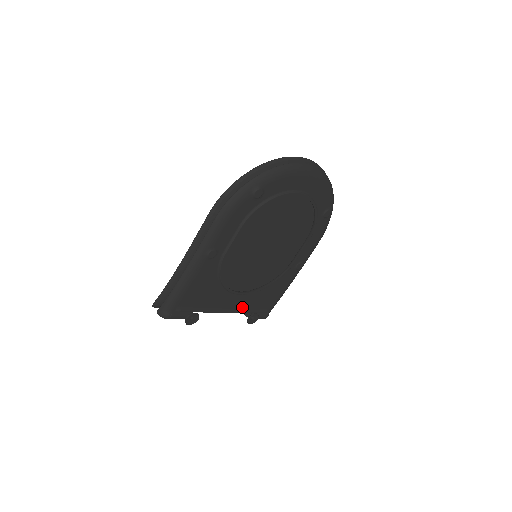
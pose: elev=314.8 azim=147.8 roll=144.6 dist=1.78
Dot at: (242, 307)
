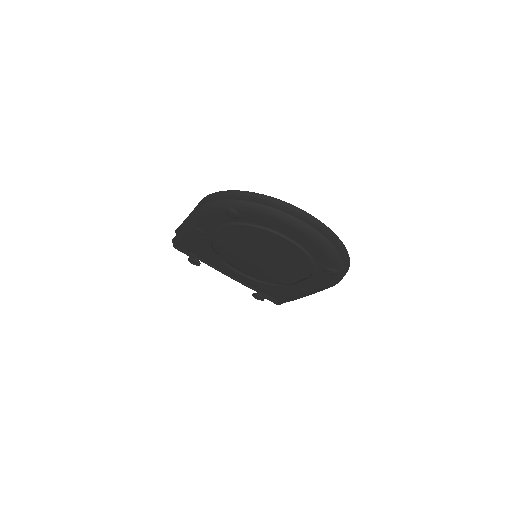
Dot at: (246, 282)
